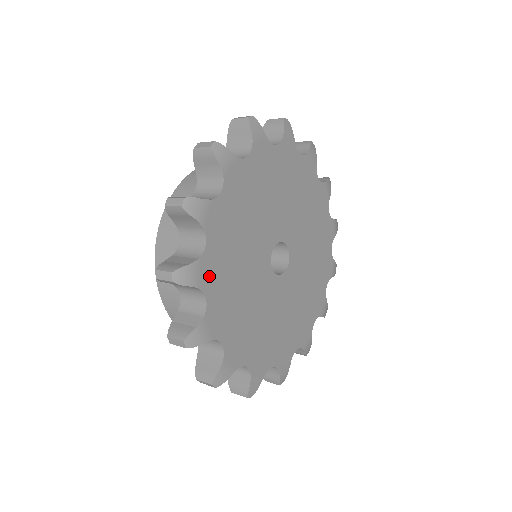
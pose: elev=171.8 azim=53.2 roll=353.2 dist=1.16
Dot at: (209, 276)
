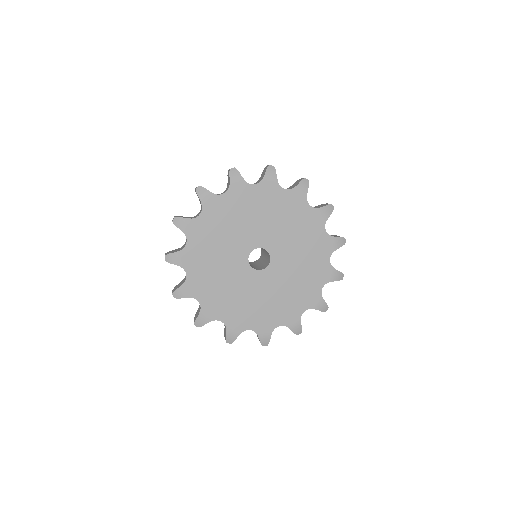
Dot at: (194, 232)
